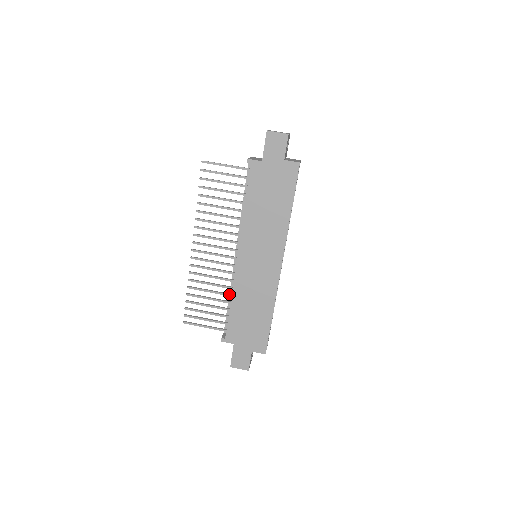
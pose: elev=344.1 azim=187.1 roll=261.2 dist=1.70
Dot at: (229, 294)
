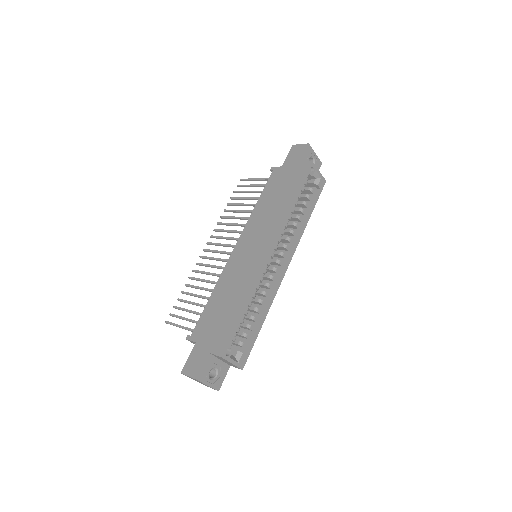
Dot at: occluded
